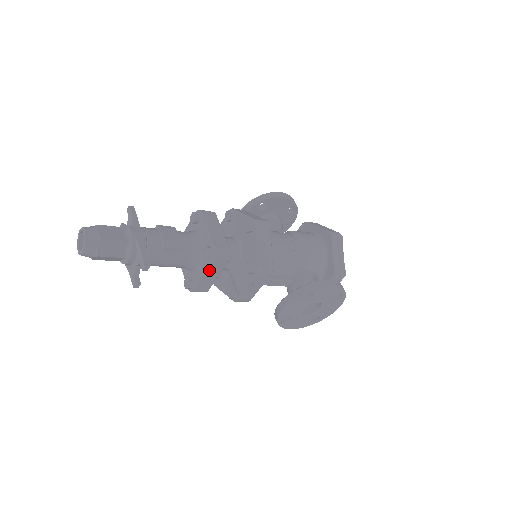
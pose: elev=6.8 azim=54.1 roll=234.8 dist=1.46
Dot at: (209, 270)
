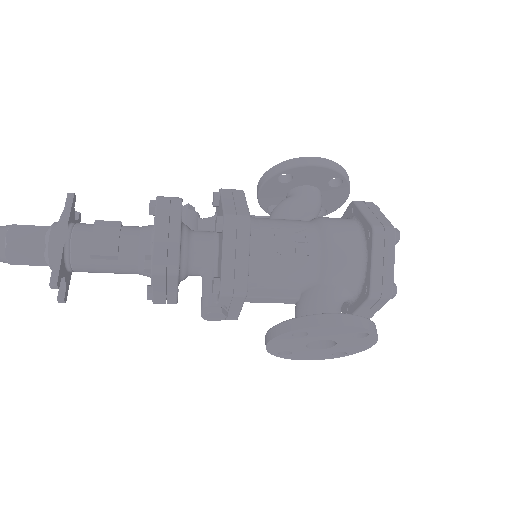
Dot at: (157, 285)
